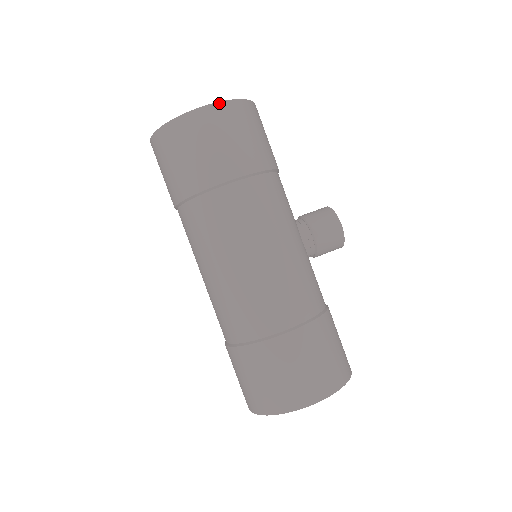
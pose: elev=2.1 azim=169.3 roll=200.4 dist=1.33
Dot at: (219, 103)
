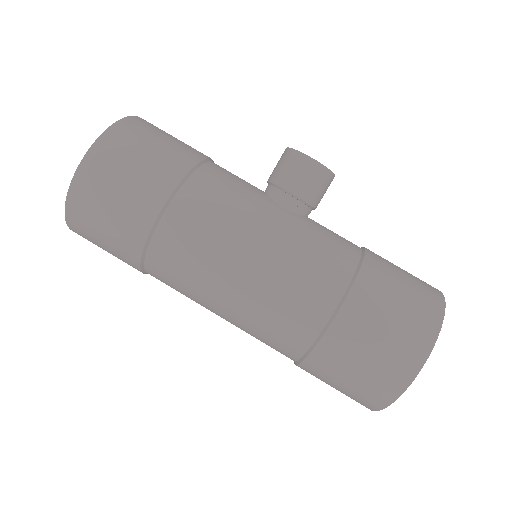
Dot at: (86, 155)
